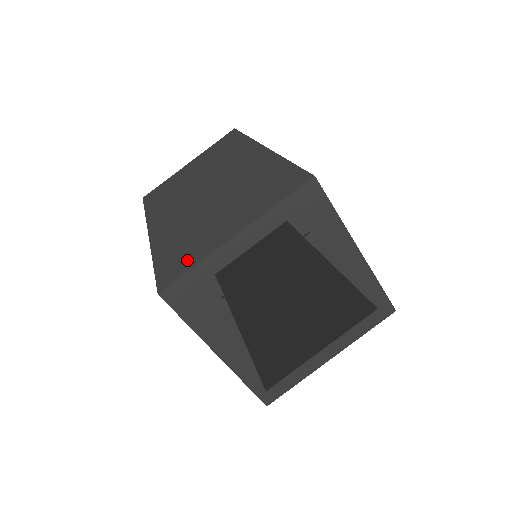
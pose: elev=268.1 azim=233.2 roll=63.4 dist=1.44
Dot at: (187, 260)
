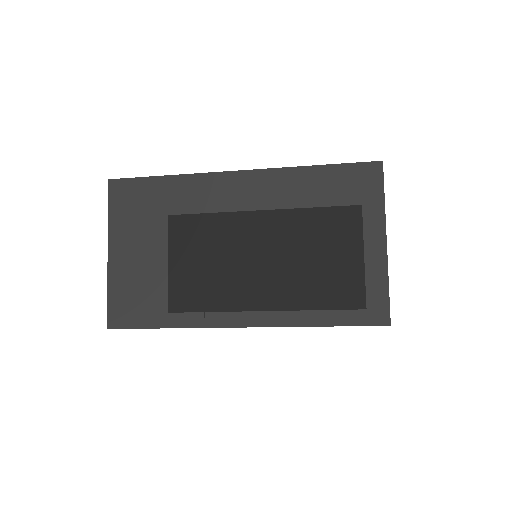
Dot at: (369, 291)
